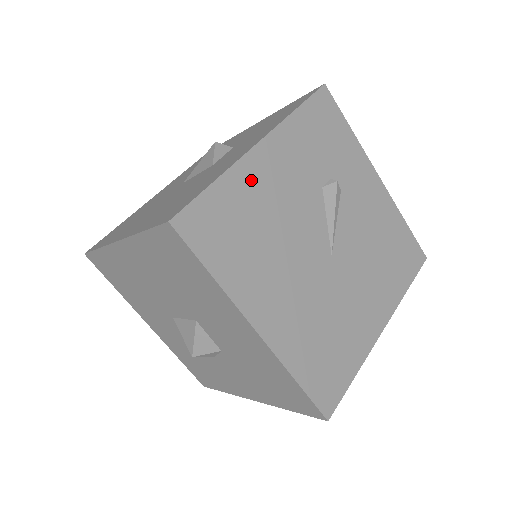
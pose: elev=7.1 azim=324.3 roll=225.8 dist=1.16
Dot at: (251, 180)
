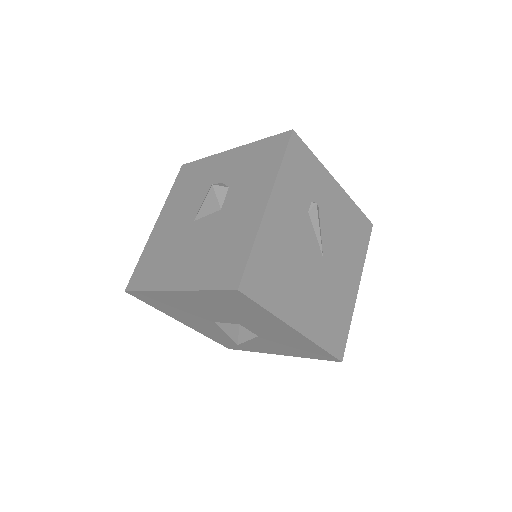
Dot at: (270, 233)
